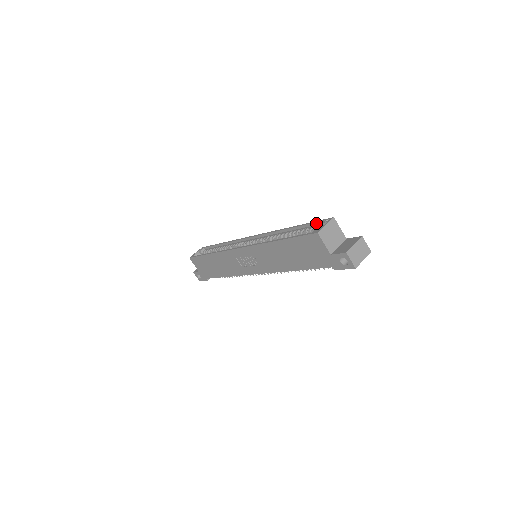
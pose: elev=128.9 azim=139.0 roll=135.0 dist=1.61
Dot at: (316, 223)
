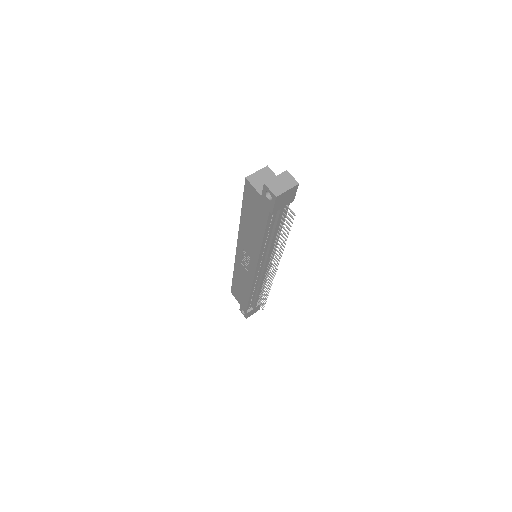
Dot at: occluded
